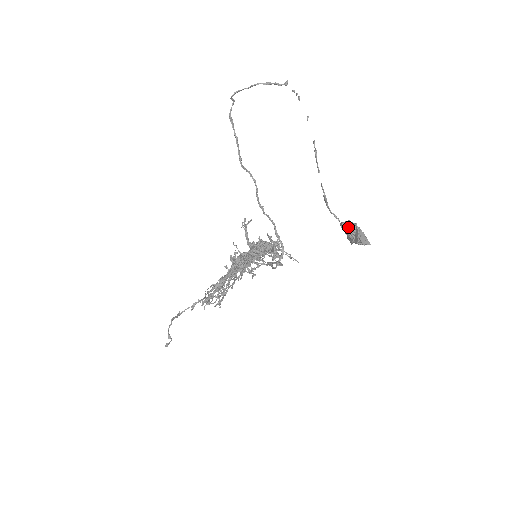
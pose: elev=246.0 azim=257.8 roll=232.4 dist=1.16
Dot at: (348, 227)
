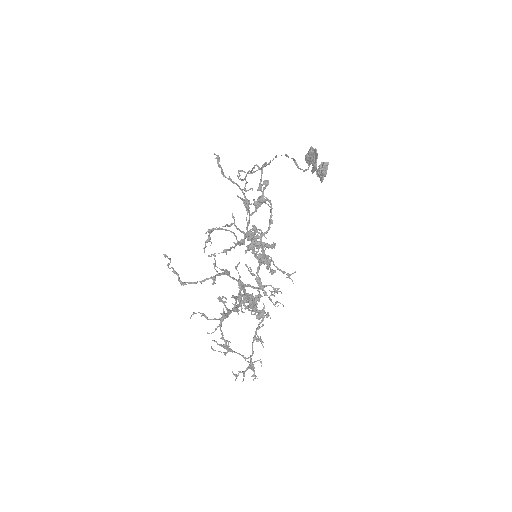
Dot at: (309, 151)
